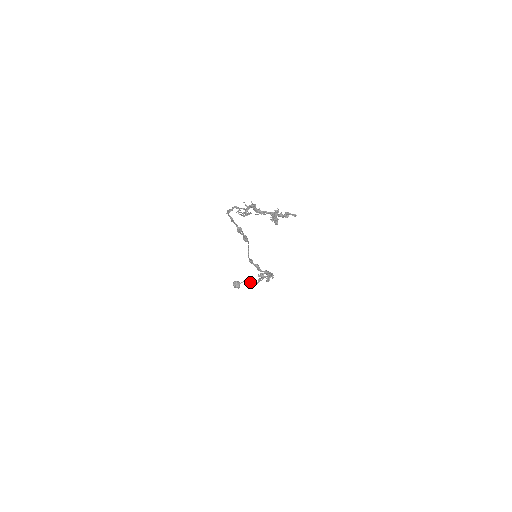
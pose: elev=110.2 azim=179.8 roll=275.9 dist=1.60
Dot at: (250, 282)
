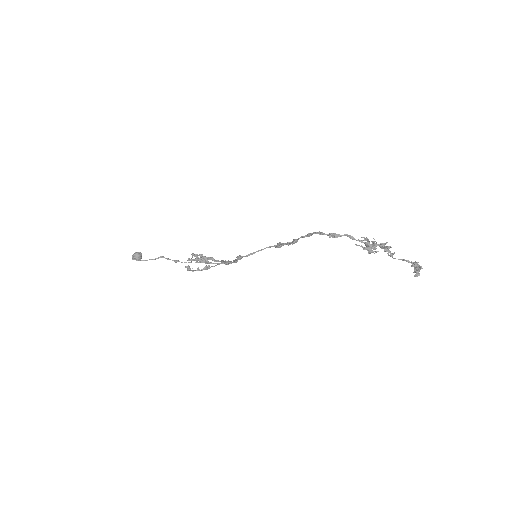
Dot at: (189, 266)
